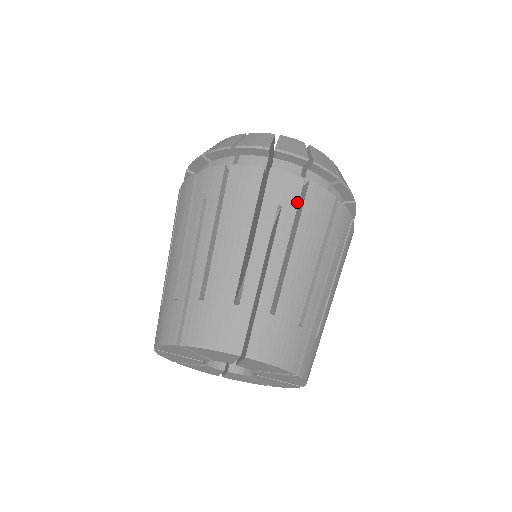
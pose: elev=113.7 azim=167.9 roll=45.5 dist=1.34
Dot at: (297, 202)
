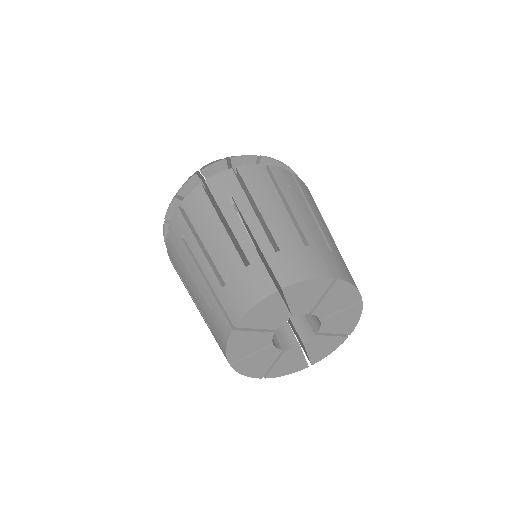
Dot at: (296, 184)
